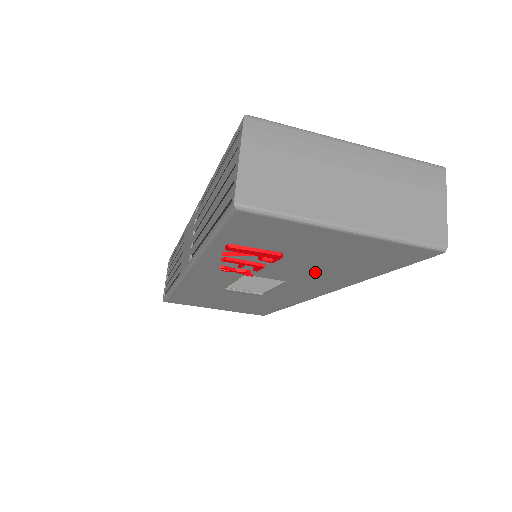
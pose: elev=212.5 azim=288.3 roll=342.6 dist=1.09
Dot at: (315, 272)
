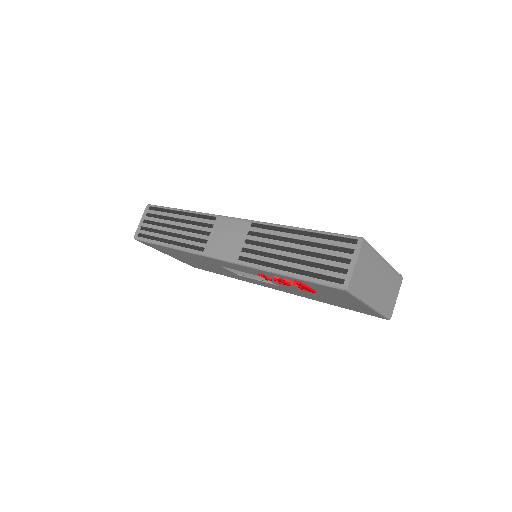
Dot at: (308, 294)
